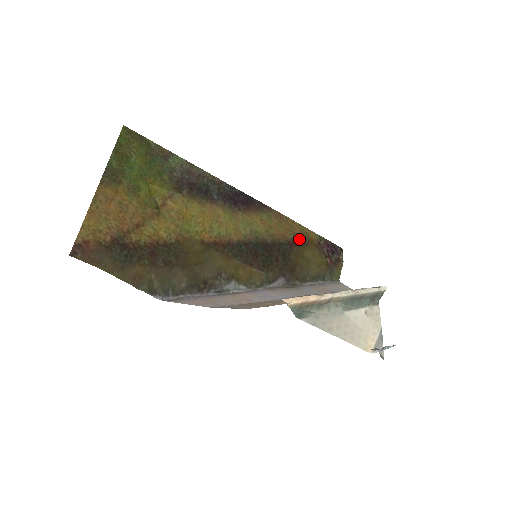
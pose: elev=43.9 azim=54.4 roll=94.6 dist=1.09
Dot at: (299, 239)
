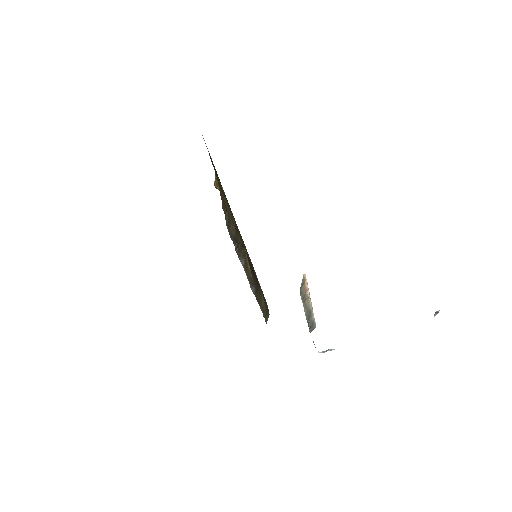
Dot at: occluded
